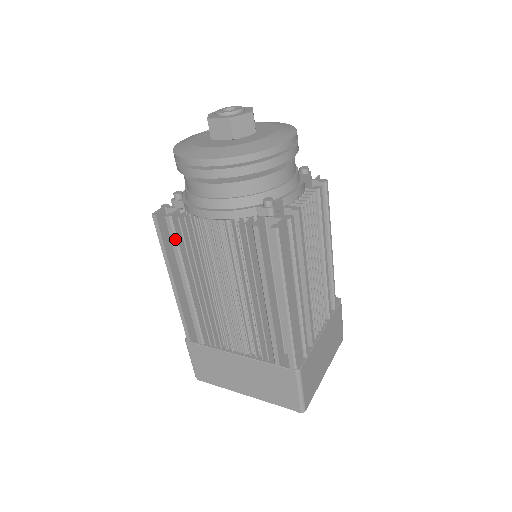
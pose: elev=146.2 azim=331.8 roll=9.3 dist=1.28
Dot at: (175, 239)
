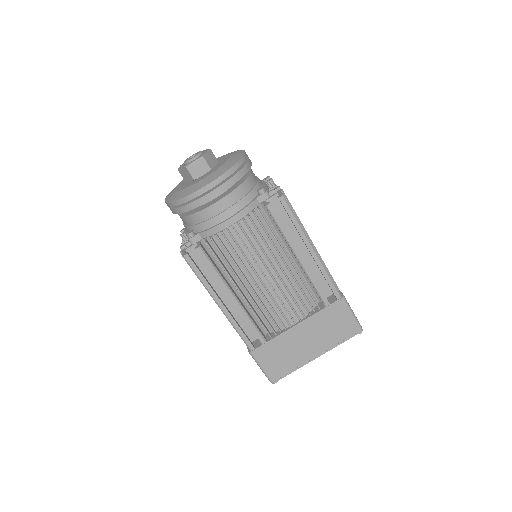
Dot at: (210, 263)
